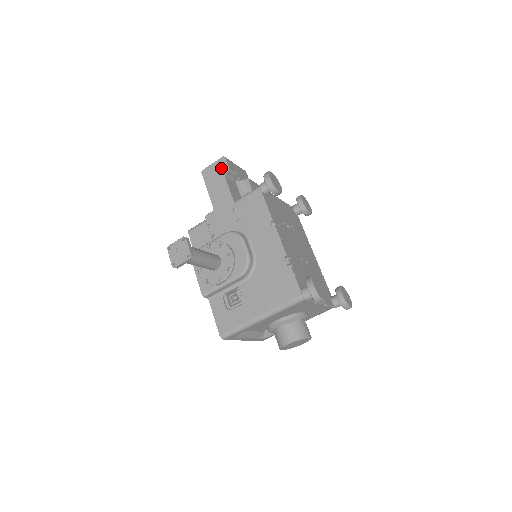
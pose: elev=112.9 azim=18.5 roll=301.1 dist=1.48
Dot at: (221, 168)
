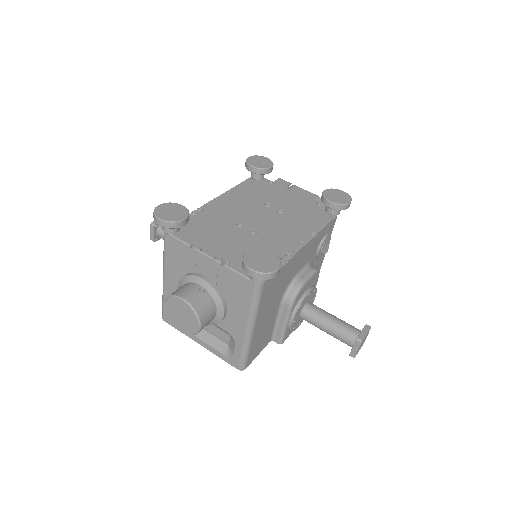
Dot at: occluded
